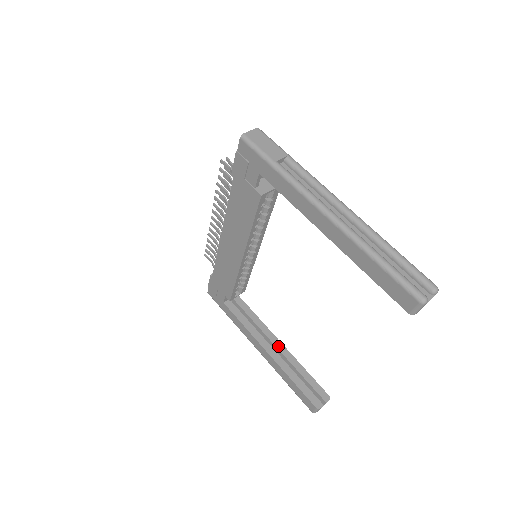
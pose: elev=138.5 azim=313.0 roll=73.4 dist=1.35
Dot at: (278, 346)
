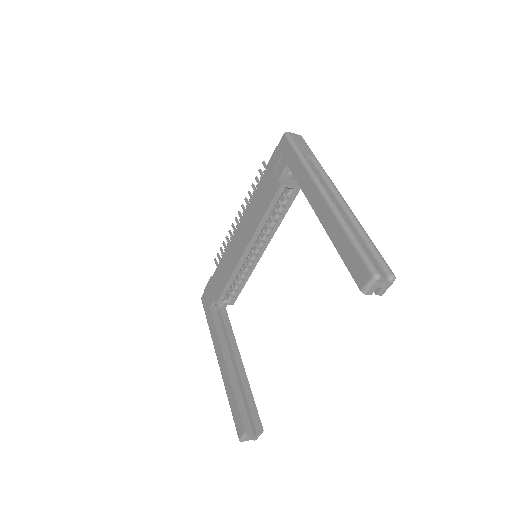
Dot at: (238, 364)
